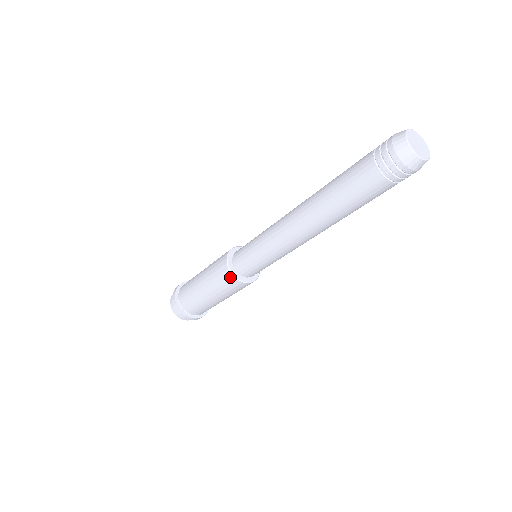
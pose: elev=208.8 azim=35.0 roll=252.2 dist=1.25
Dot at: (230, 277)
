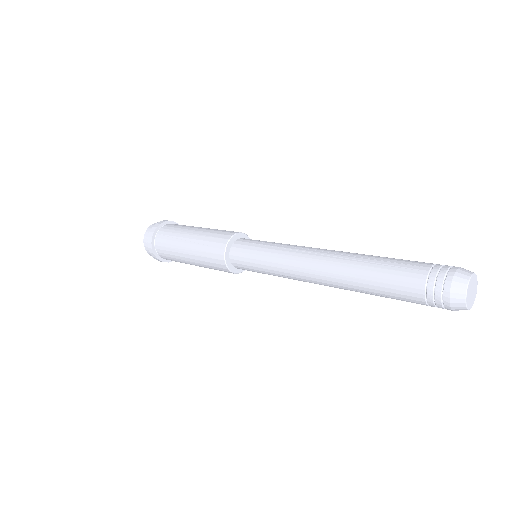
Dot at: (233, 273)
